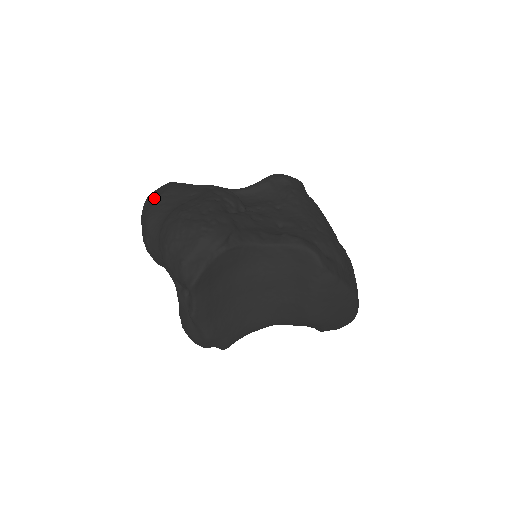
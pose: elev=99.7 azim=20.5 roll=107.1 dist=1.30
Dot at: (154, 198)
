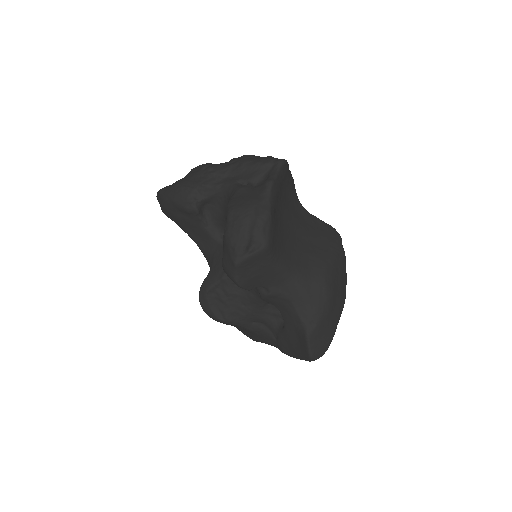
Dot at: occluded
